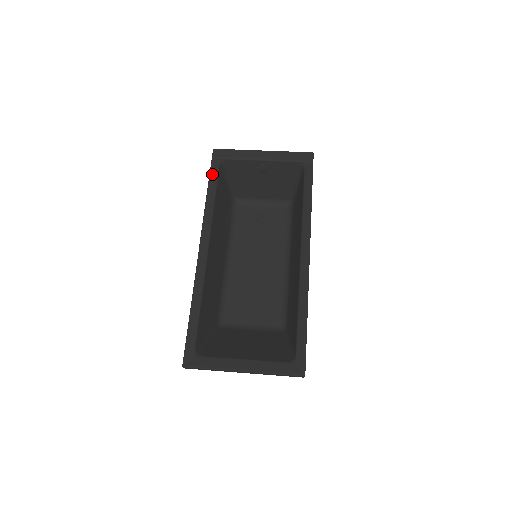
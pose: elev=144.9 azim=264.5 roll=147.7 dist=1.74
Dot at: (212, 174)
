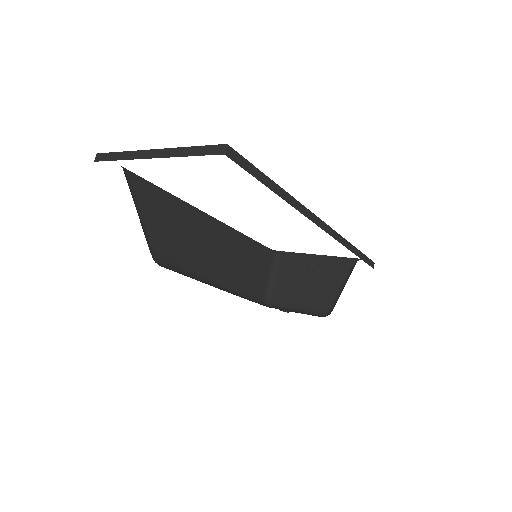
Dot at: occluded
